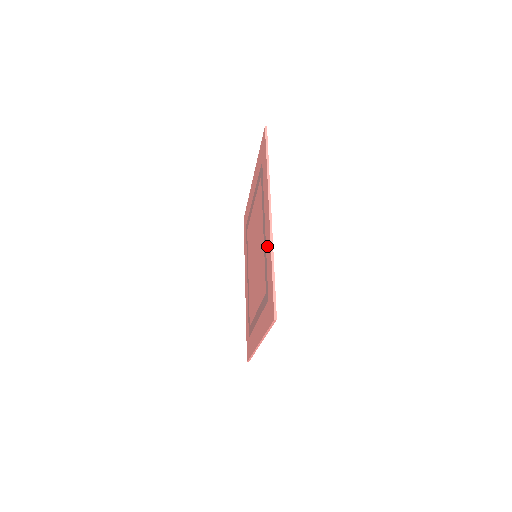
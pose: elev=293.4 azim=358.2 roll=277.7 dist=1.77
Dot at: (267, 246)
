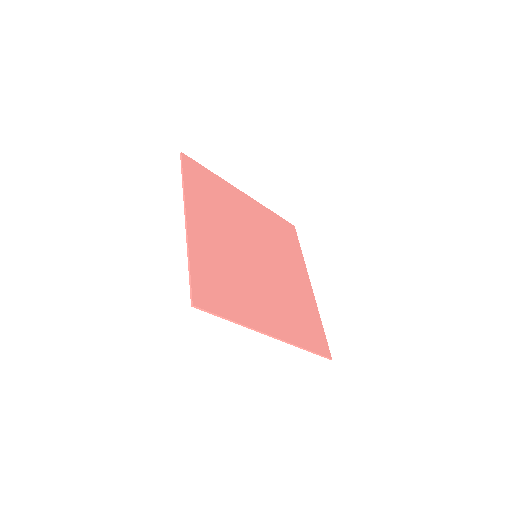
Dot at: occluded
